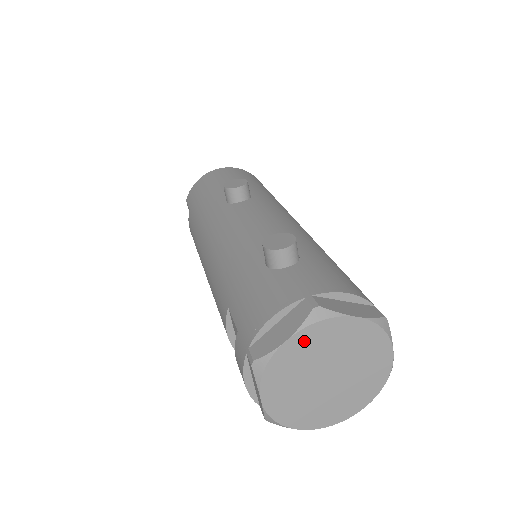
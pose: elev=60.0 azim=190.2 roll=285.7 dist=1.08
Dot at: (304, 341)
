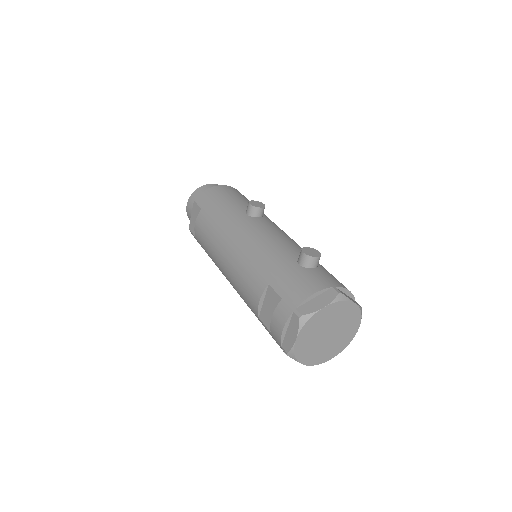
Dot at: (330, 310)
